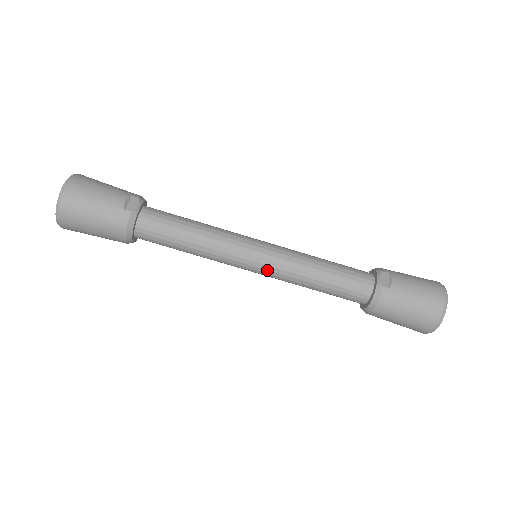
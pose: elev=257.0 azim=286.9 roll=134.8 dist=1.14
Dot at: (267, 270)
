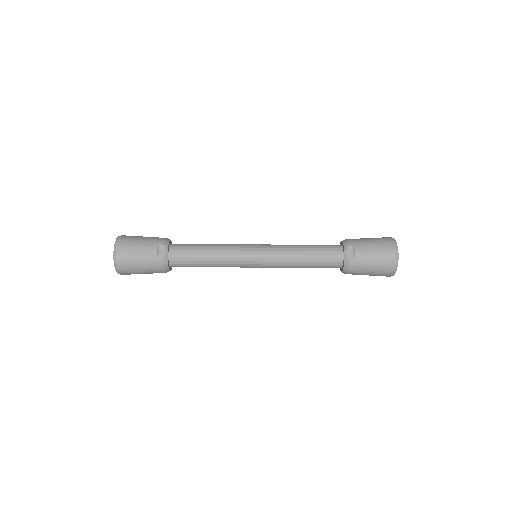
Dot at: (266, 266)
